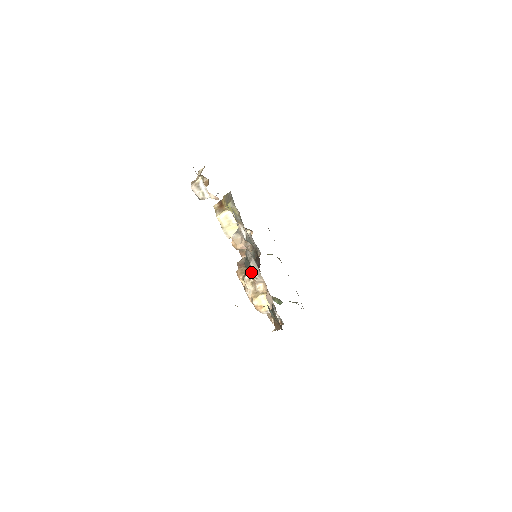
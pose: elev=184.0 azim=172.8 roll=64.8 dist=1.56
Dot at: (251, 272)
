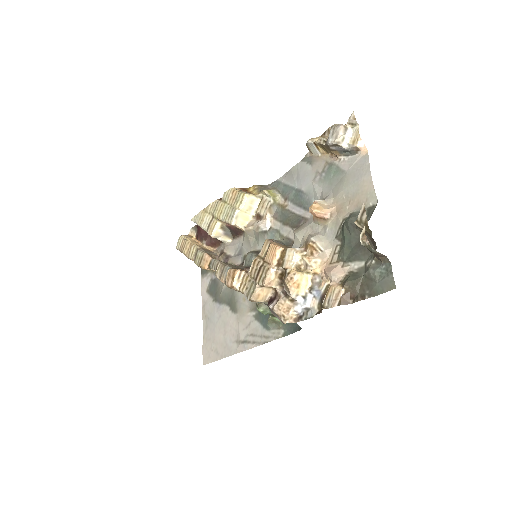
Dot at: (317, 242)
